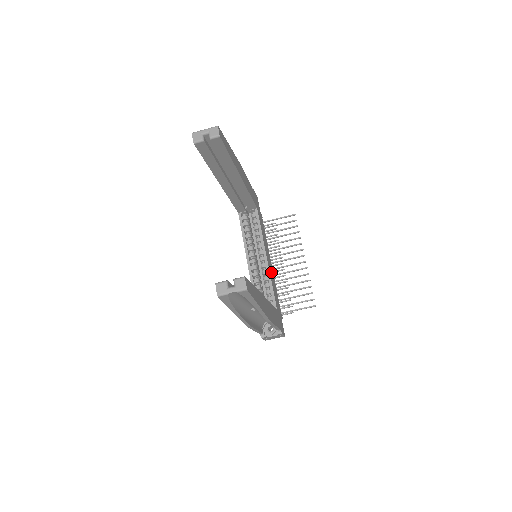
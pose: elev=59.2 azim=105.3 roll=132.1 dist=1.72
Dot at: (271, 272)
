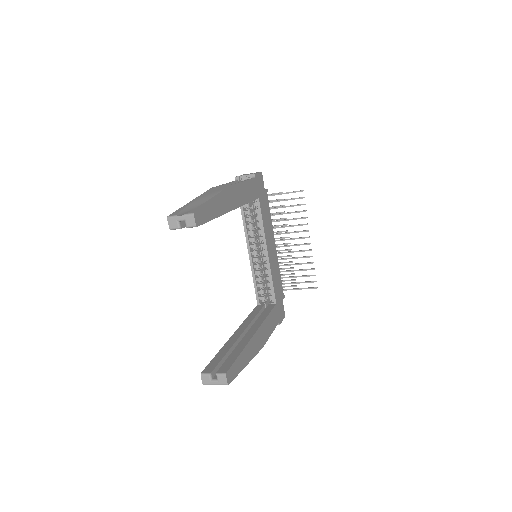
Dot at: (273, 260)
